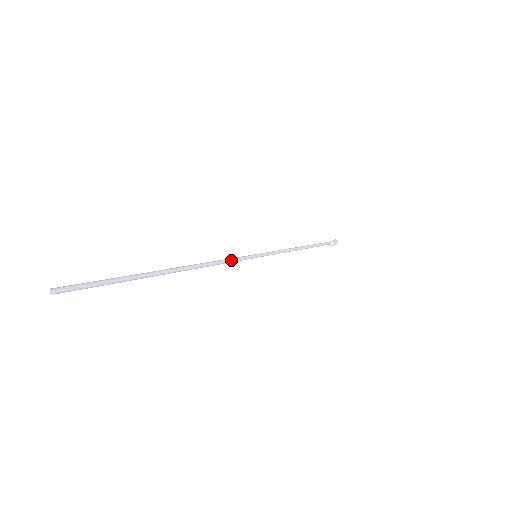
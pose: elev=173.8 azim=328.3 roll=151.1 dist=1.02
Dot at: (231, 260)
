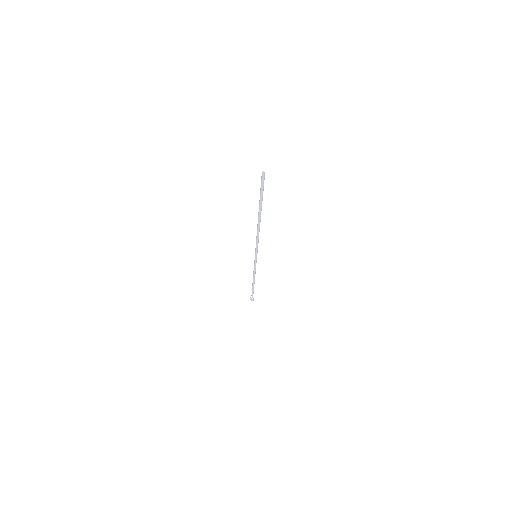
Dot at: (257, 242)
